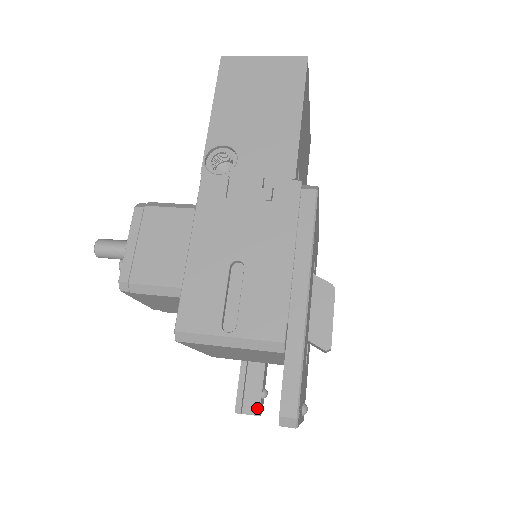
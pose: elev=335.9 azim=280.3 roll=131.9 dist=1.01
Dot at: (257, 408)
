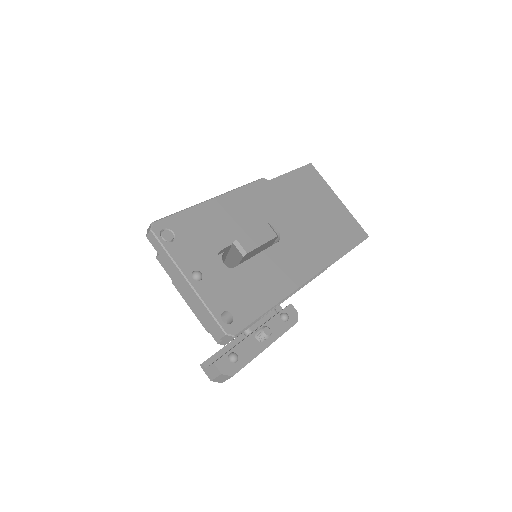
Dot at: (217, 360)
